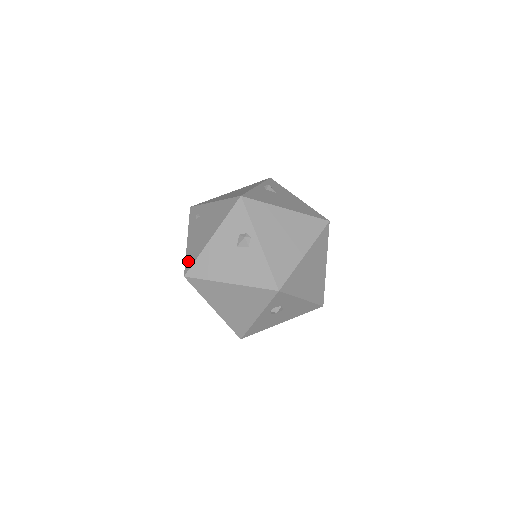
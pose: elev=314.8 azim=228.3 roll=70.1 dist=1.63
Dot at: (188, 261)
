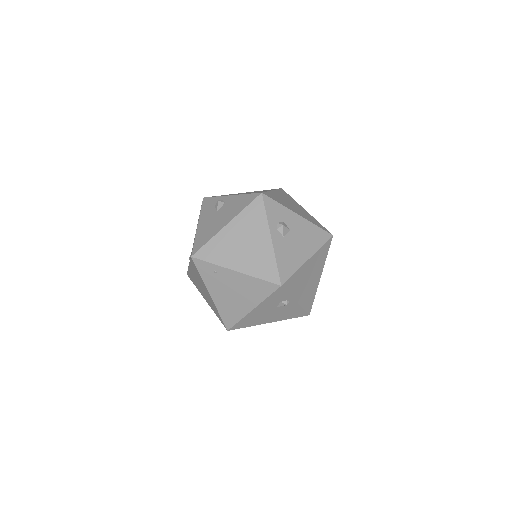
Dot at: occluded
